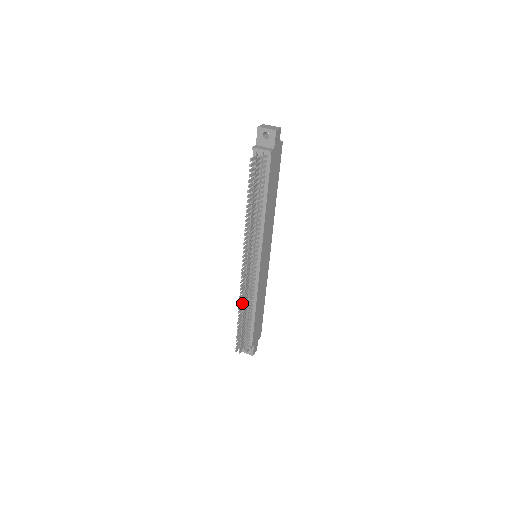
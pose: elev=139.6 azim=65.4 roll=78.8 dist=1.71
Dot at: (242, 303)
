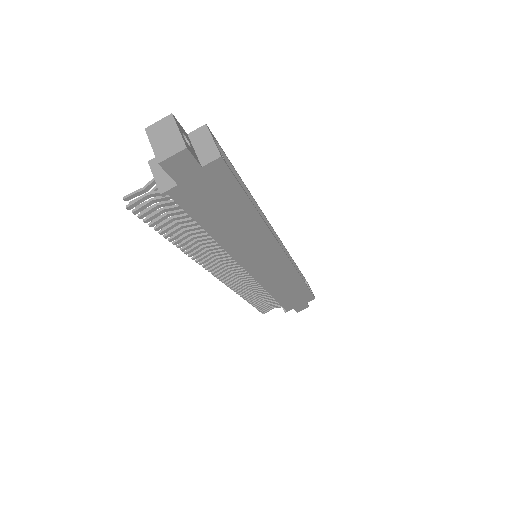
Dot at: occluded
